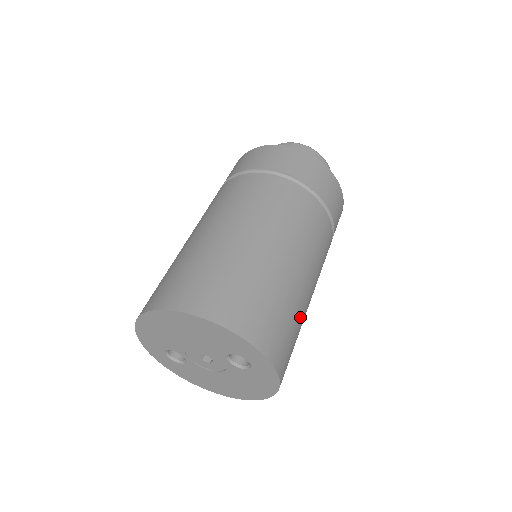
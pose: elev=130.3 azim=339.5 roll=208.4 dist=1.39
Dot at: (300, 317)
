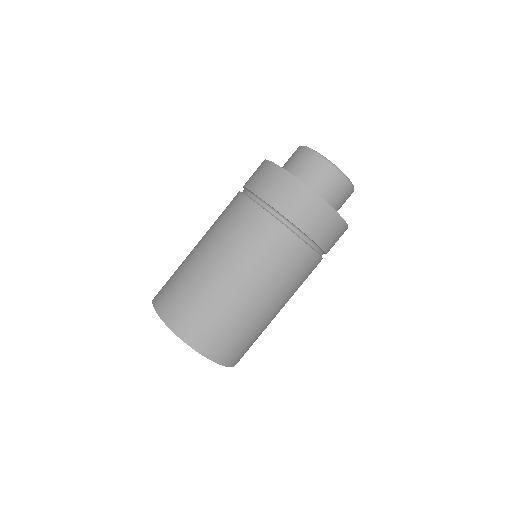
Dot at: (260, 329)
